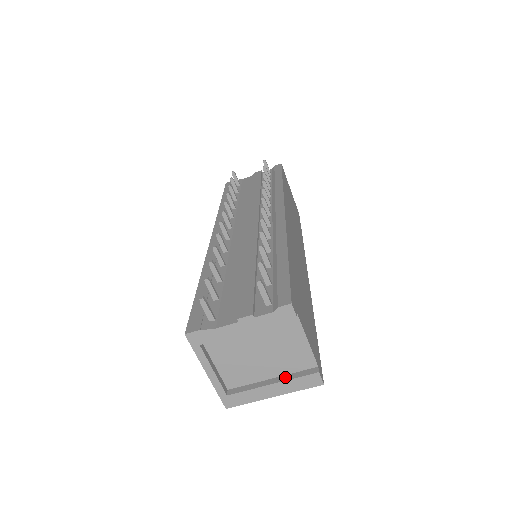
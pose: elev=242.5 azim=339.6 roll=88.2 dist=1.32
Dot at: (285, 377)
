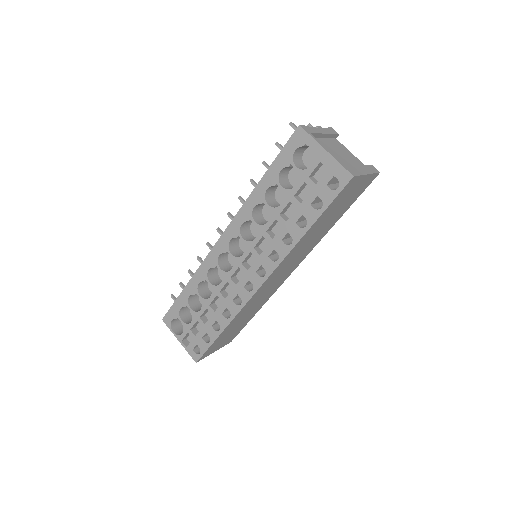
Dot at: occluded
